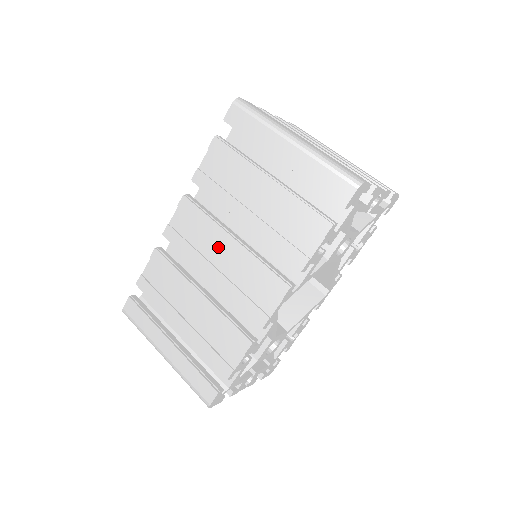
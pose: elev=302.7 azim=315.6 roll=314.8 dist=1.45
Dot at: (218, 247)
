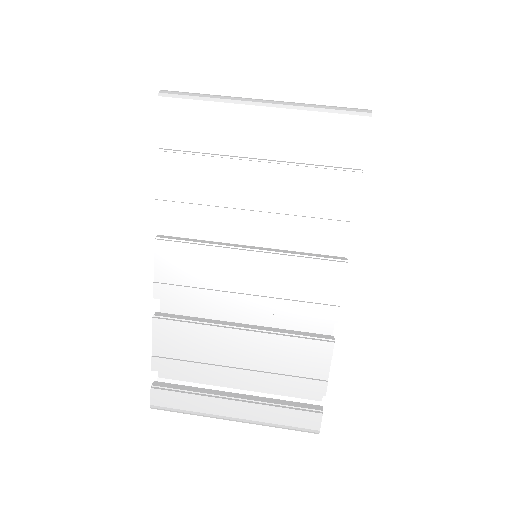
Dot at: (235, 271)
